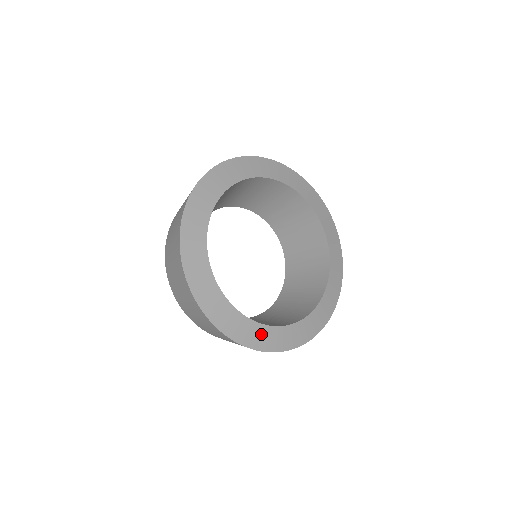
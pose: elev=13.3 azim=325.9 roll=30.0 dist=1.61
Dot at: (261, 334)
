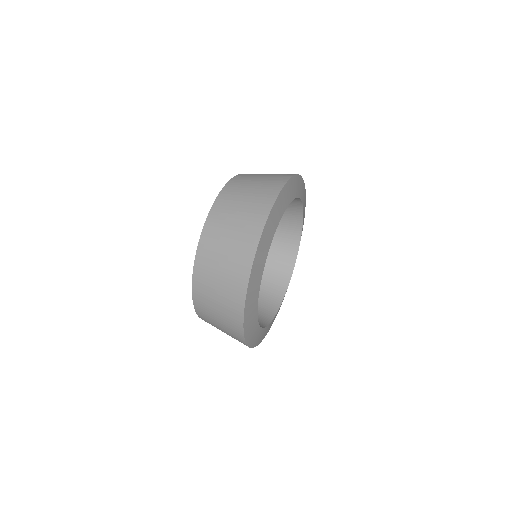
Dot at: occluded
